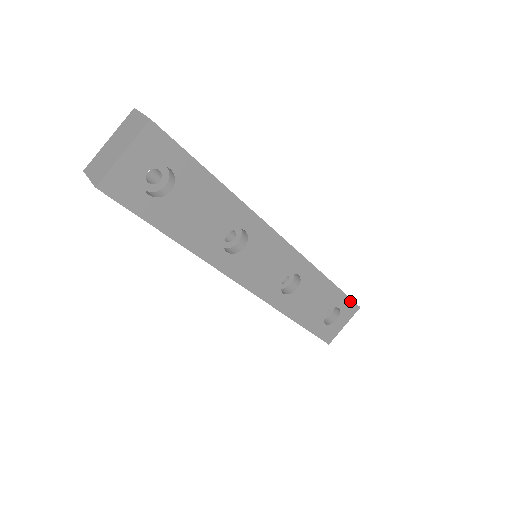
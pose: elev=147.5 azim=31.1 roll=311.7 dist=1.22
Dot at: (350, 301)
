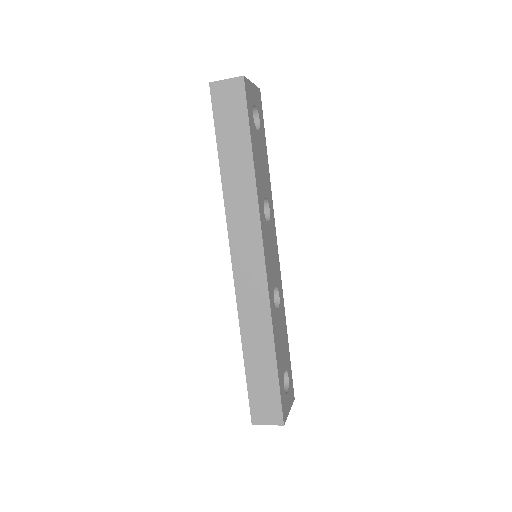
Dot at: (291, 379)
